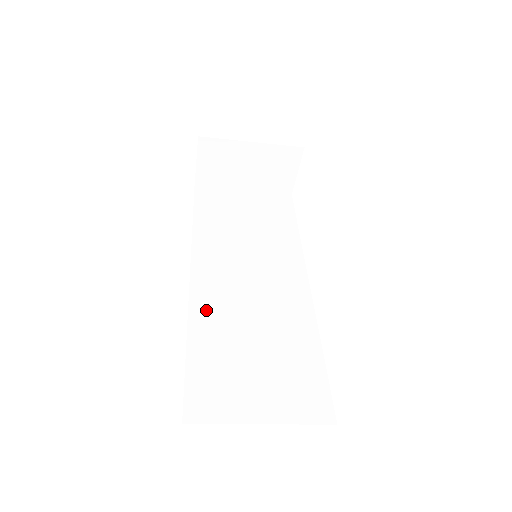
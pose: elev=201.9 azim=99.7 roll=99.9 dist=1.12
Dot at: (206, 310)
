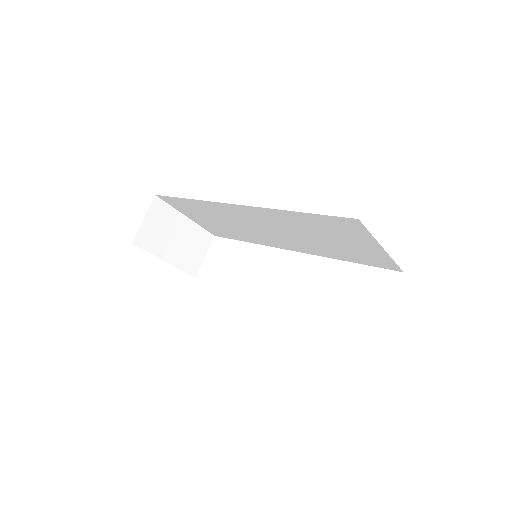
Dot at: occluded
